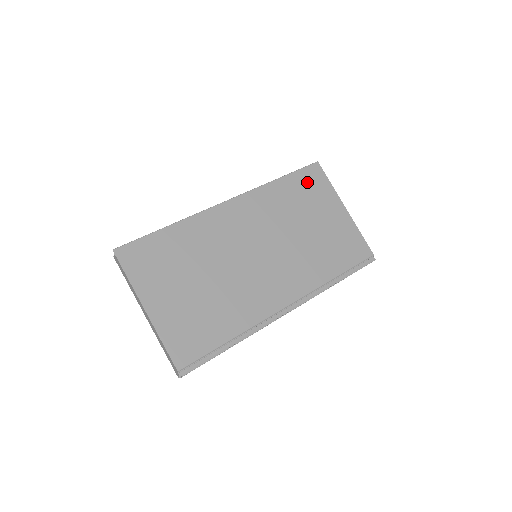
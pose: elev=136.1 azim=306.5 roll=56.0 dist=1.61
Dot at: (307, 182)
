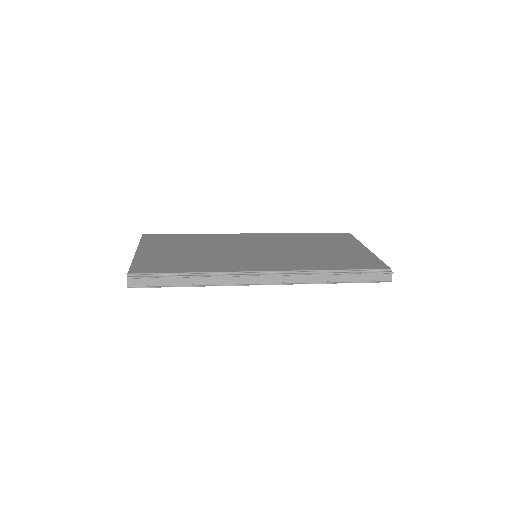
Dot at: (332, 237)
